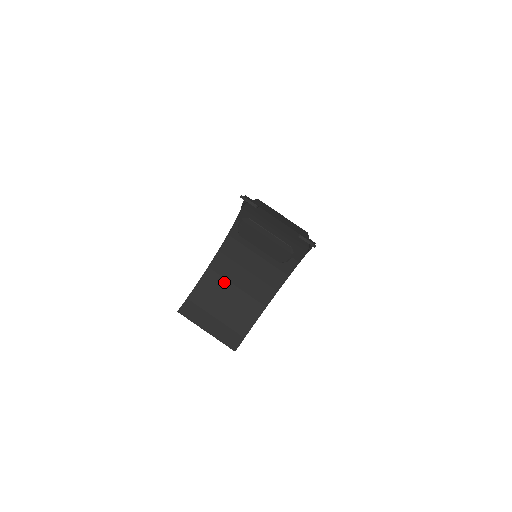
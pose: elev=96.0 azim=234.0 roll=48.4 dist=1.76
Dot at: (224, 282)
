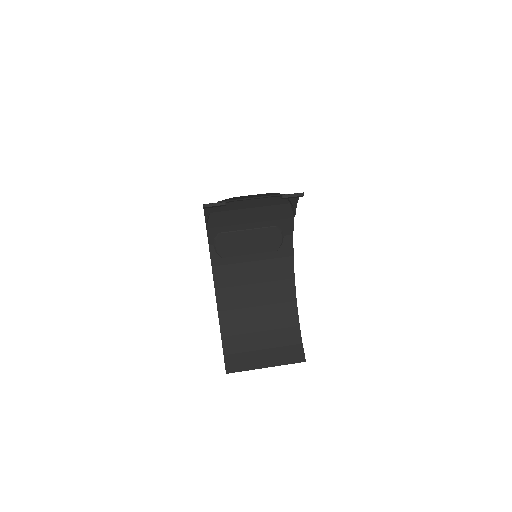
Dot at: (243, 312)
